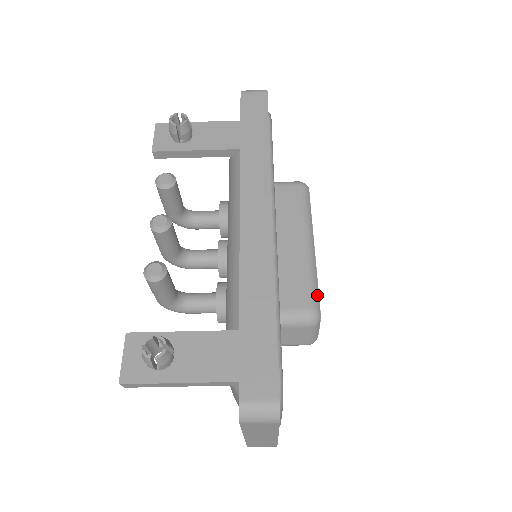
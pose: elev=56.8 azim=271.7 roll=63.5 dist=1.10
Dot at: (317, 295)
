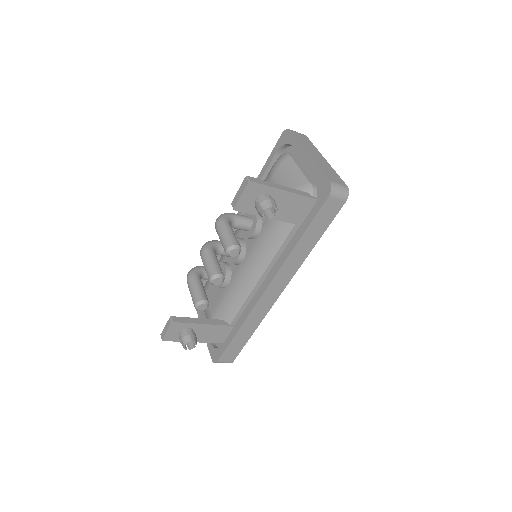
Dot at: occluded
